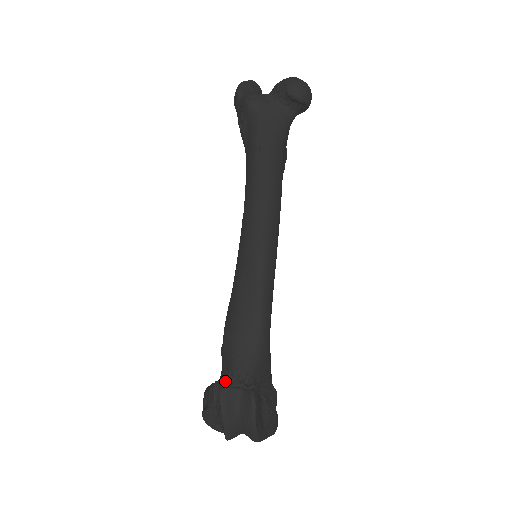
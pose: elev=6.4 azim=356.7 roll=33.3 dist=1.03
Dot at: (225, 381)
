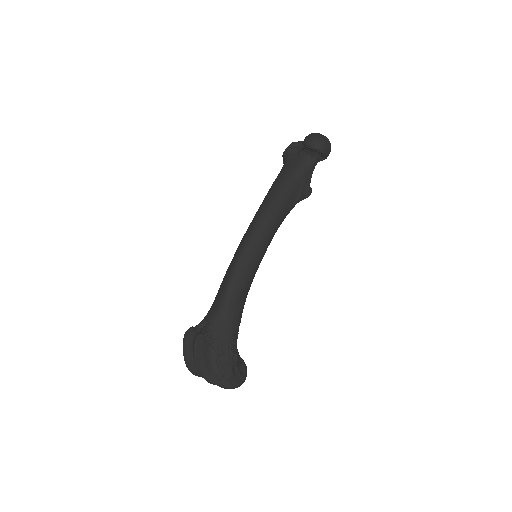
Dot at: occluded
